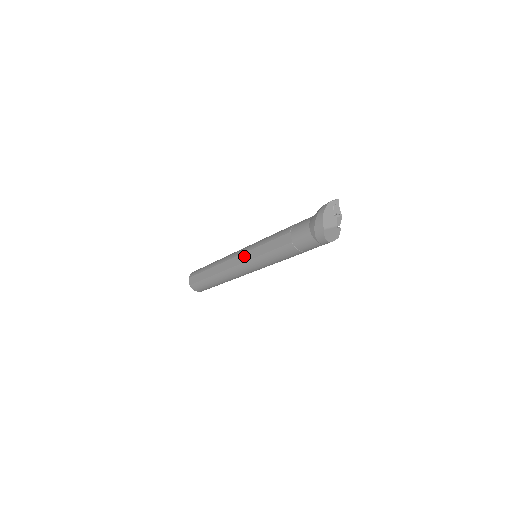
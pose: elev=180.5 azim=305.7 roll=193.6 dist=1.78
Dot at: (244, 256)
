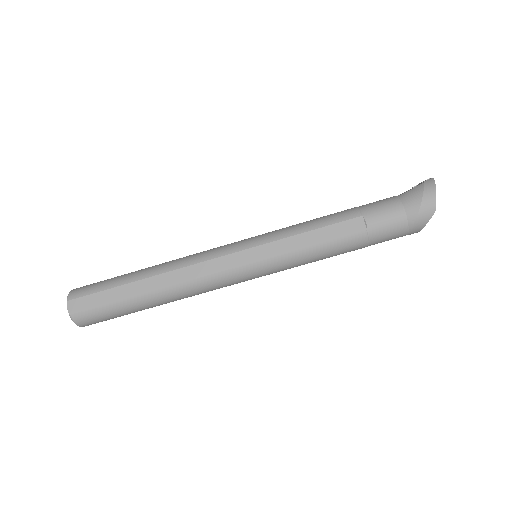
Dot at: (248, 254)
